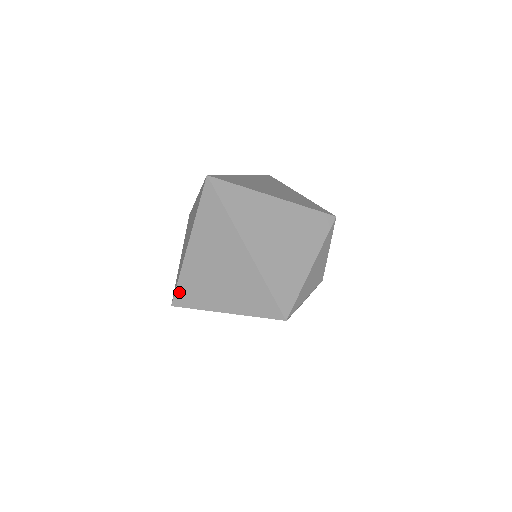
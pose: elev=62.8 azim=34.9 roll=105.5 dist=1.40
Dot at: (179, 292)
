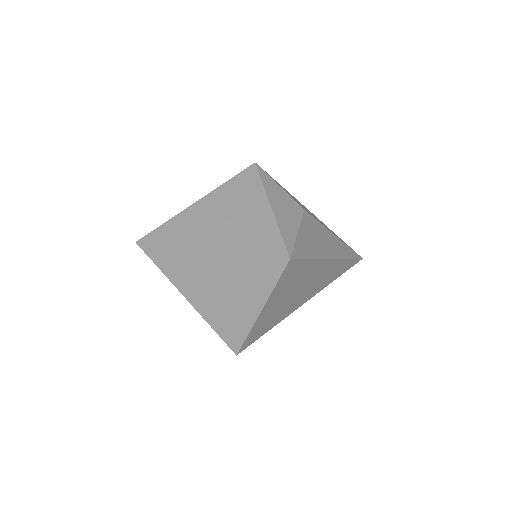
Dot at: (226, 339)
